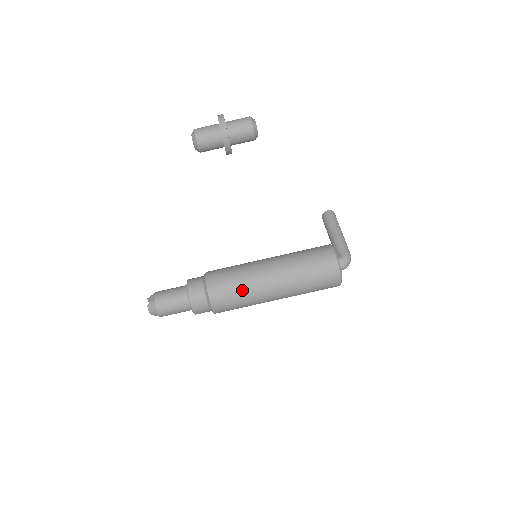
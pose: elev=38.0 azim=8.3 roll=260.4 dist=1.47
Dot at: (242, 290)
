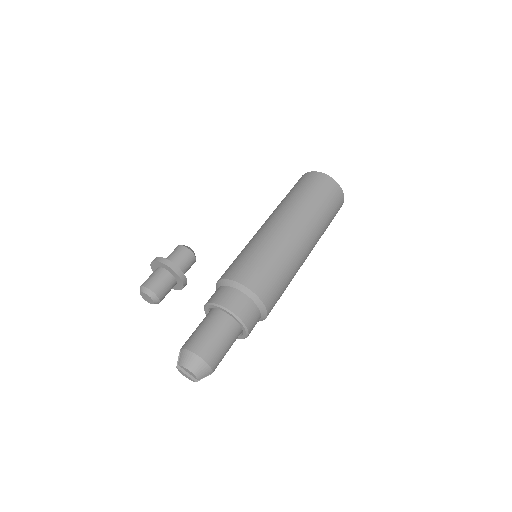
Dot at: (255, 248)
